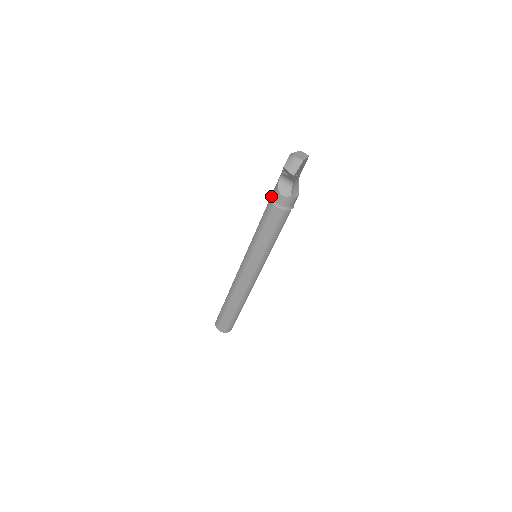
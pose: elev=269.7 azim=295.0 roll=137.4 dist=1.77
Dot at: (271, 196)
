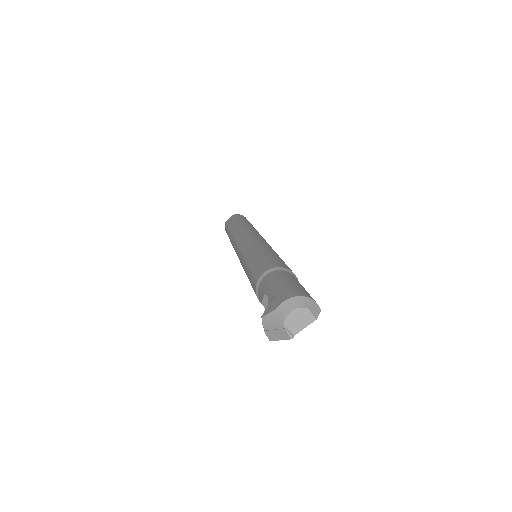
Dot at: (259, 282)
